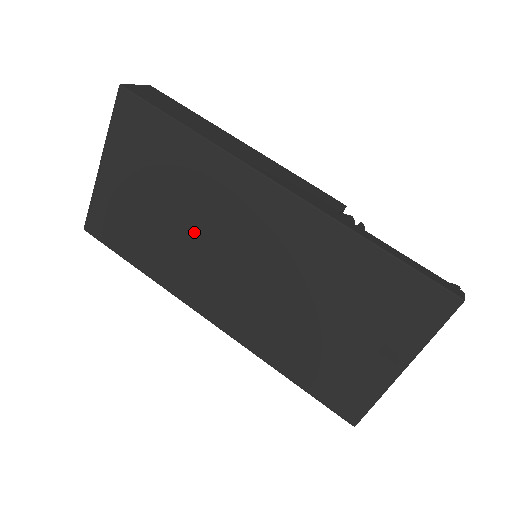
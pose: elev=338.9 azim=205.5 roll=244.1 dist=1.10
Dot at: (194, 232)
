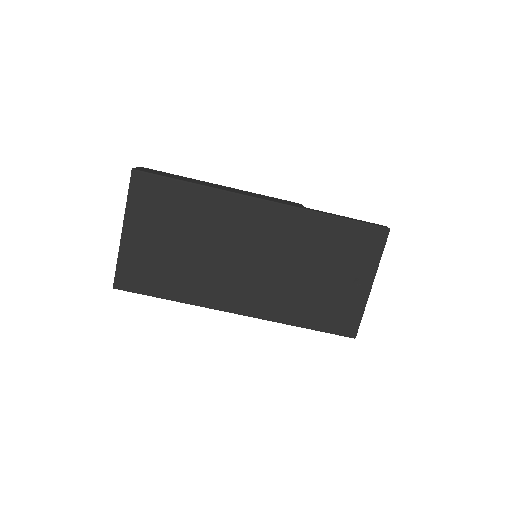
Dot at: (213, 253)
